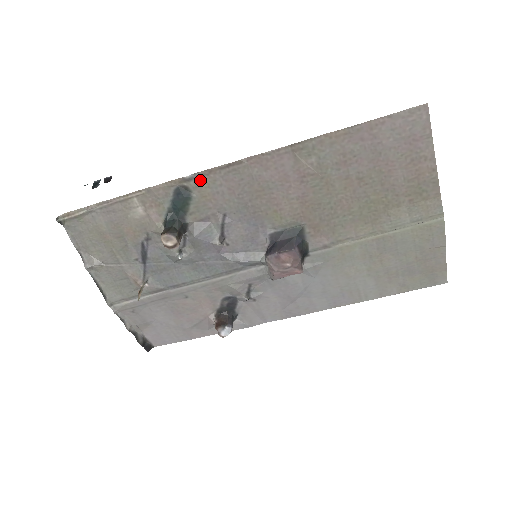
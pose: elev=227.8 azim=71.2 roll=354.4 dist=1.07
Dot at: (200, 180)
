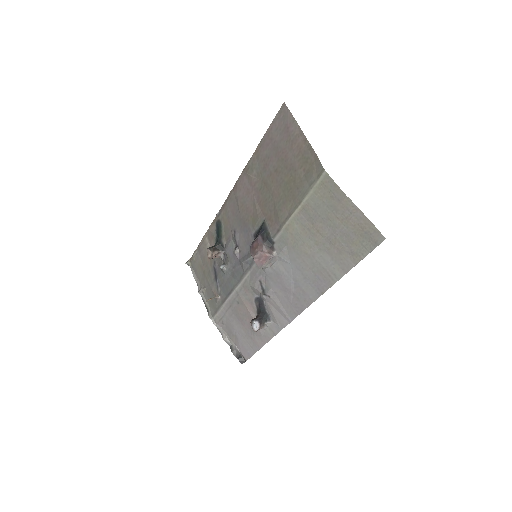
Dot at: (222, 213)
